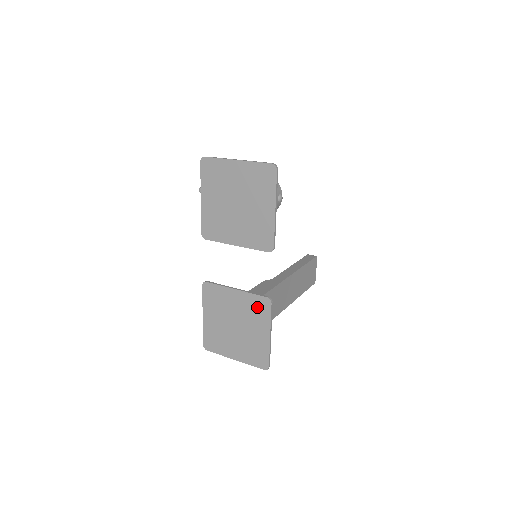
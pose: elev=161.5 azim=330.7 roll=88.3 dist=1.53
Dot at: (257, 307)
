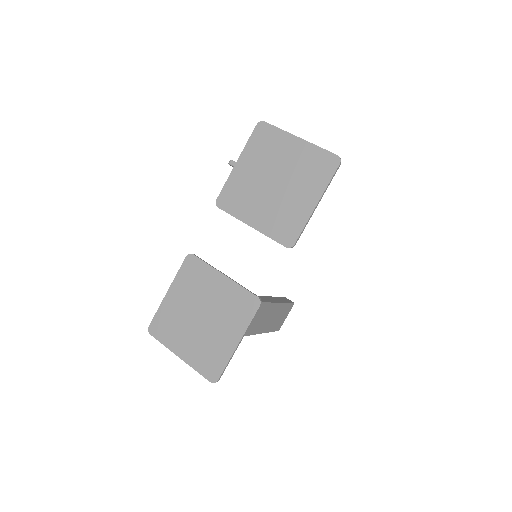
Dot at: (240, 304)
